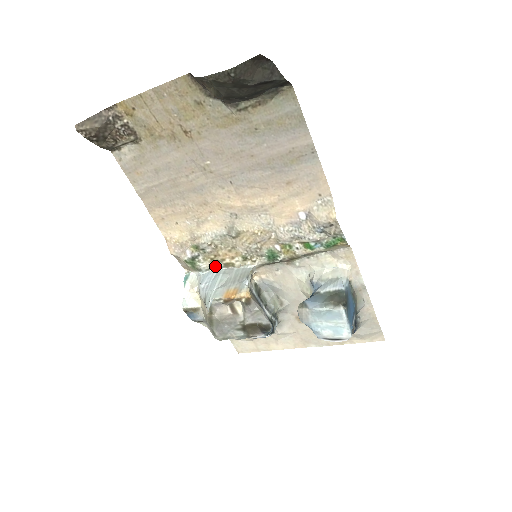
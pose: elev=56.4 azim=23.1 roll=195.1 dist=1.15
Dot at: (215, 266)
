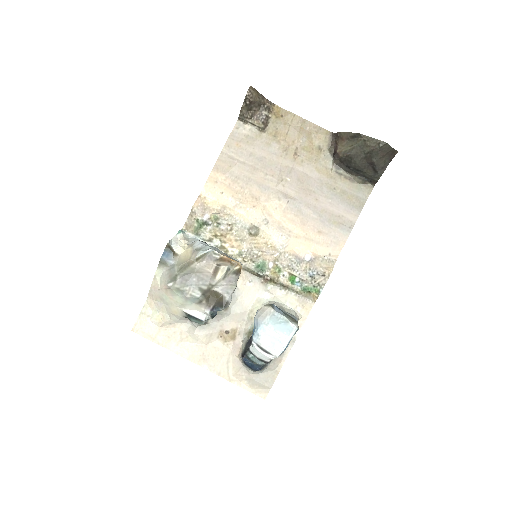
Dot at: (214, 241)
